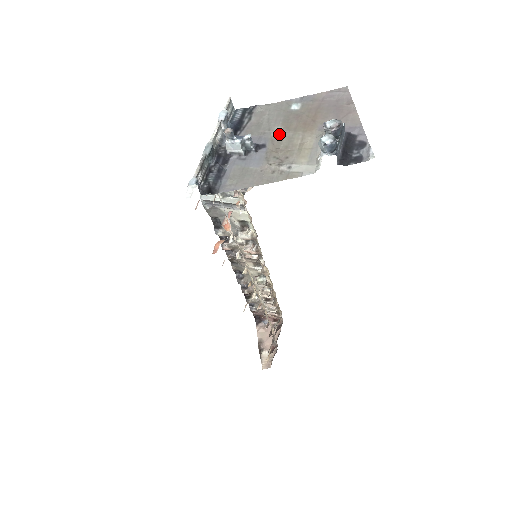
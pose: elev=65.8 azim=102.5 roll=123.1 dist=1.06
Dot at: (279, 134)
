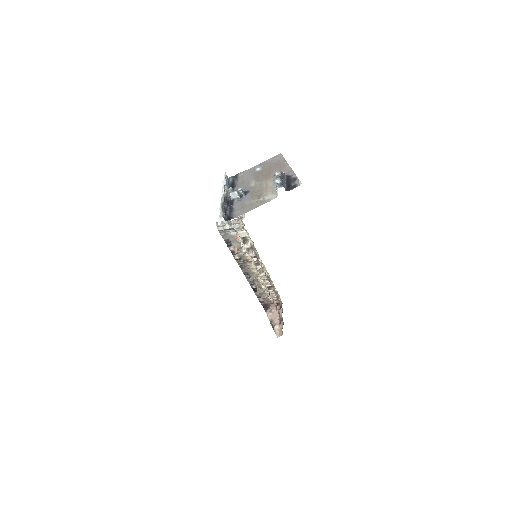
Dot at: (254, 184)
